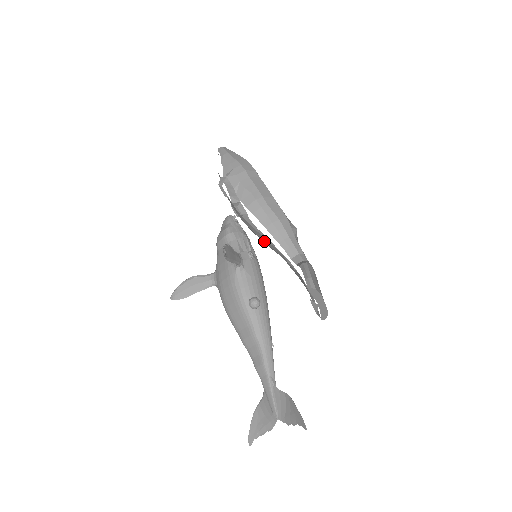
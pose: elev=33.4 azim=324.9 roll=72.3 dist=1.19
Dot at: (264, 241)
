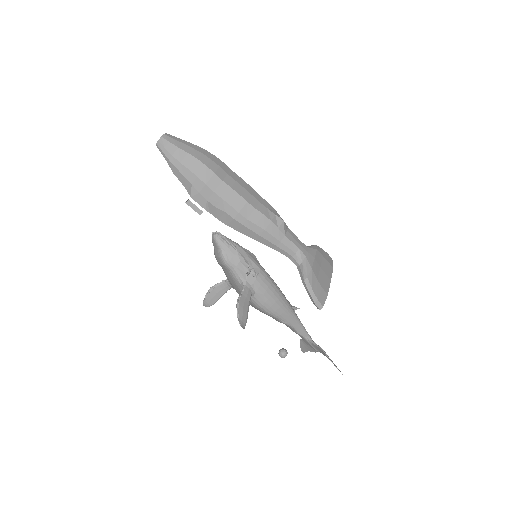
Dot at: occluded
